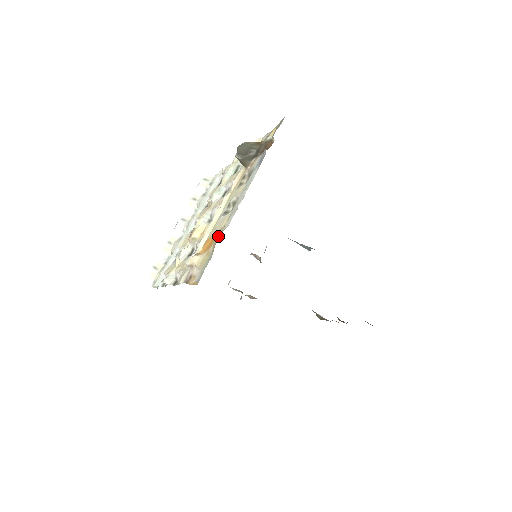
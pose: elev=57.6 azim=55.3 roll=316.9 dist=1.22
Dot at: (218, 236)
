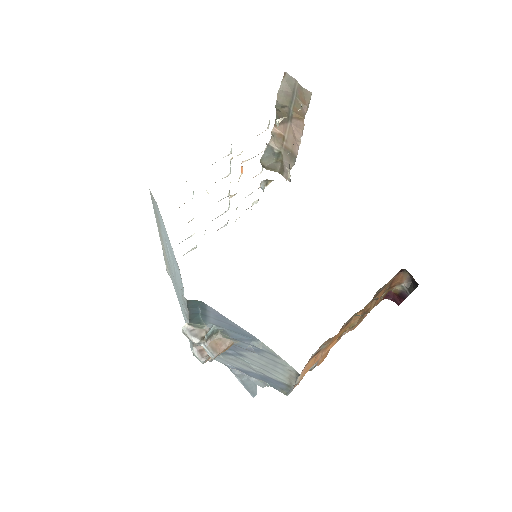
Dot at: occluded
